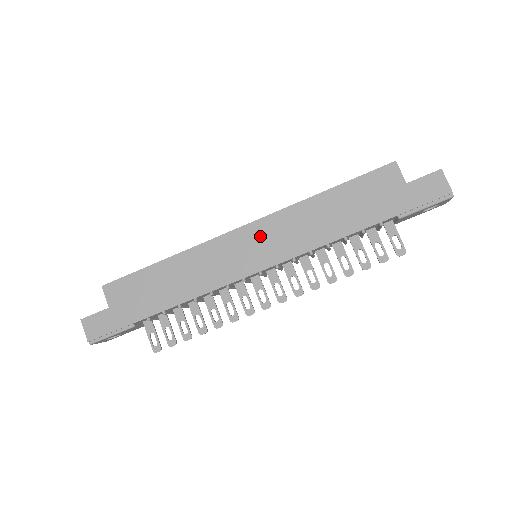
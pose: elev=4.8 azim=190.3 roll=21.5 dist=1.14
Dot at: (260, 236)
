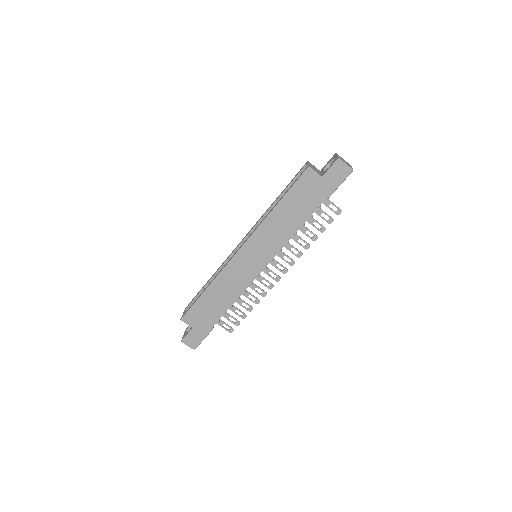
Dot at: (253, 249)
